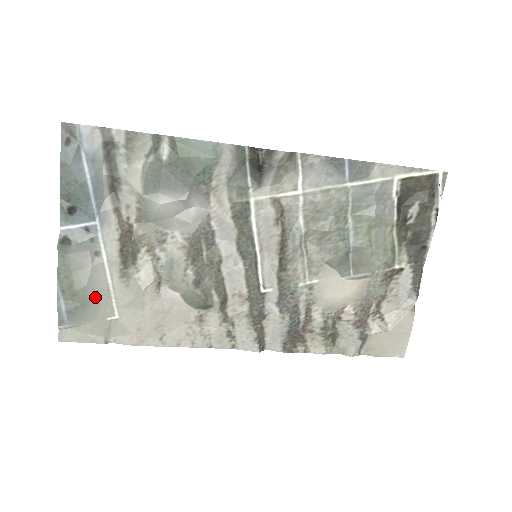
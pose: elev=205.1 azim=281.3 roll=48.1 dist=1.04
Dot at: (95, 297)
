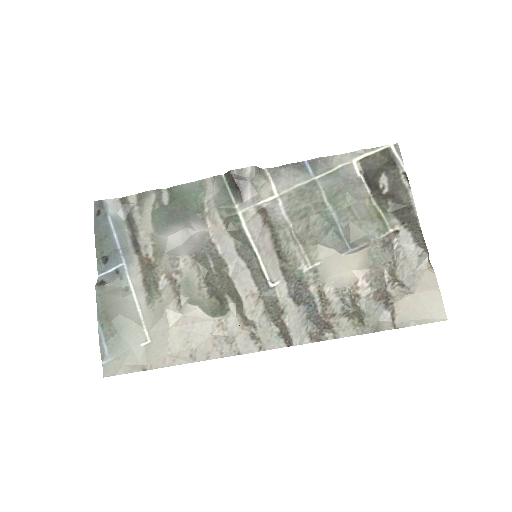
Dot at: (128, 325)
